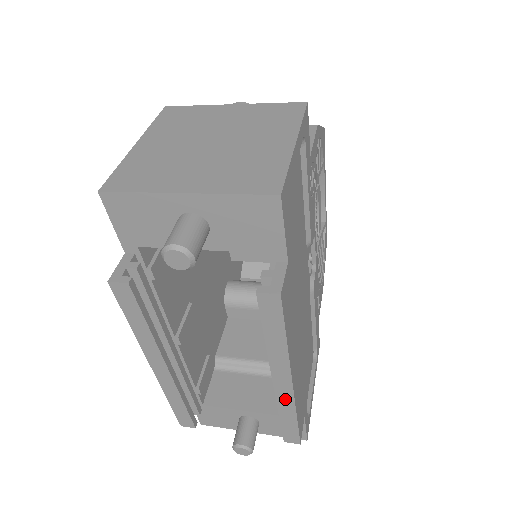
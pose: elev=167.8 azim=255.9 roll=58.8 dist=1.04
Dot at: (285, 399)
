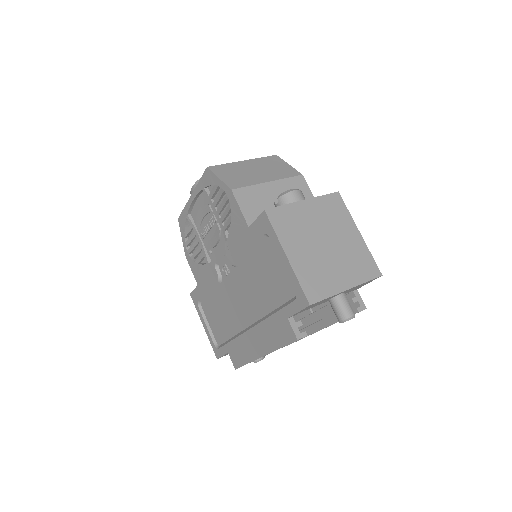
Dot at: occluded
